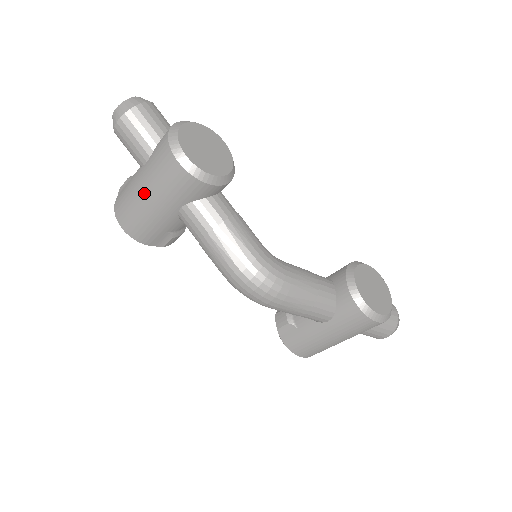
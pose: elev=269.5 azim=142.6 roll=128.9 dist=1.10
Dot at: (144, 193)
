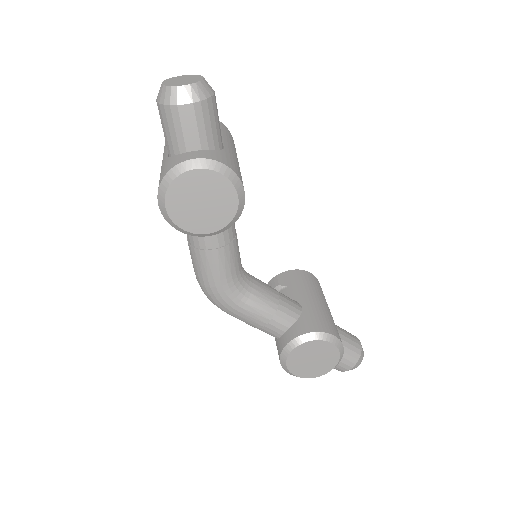
Dot at: occluded
